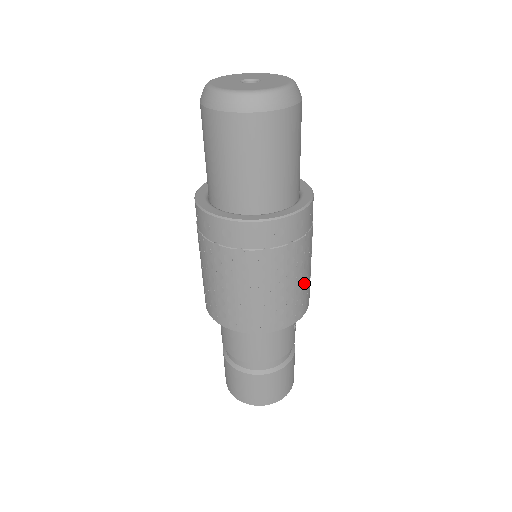
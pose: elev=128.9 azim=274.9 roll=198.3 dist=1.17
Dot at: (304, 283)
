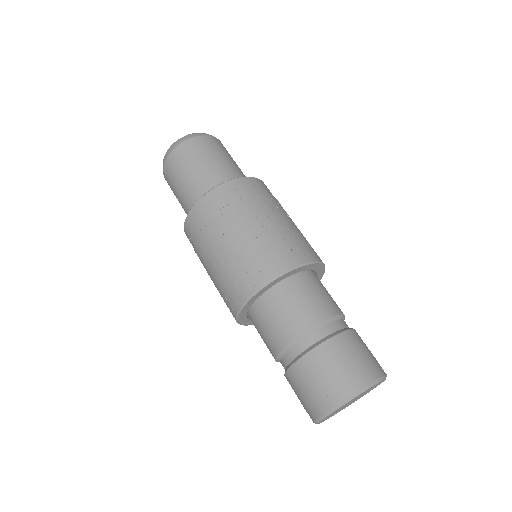
Dot at: occluded
